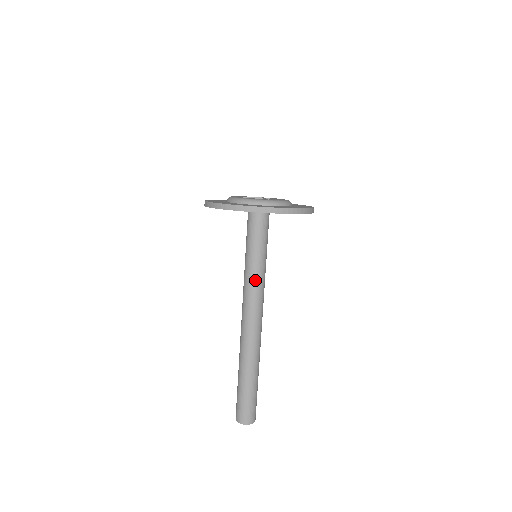
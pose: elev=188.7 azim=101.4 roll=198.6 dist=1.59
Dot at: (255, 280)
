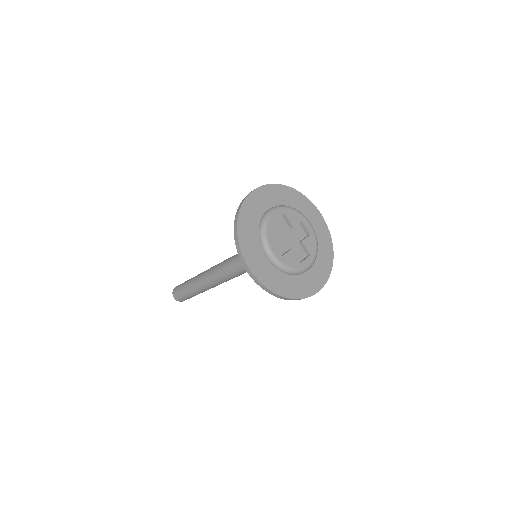
Dot at: occluded
